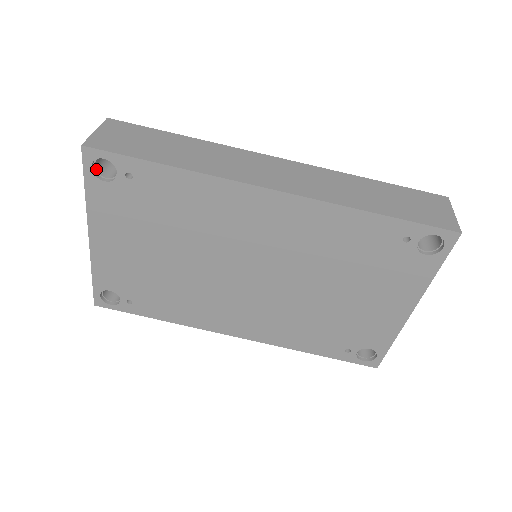
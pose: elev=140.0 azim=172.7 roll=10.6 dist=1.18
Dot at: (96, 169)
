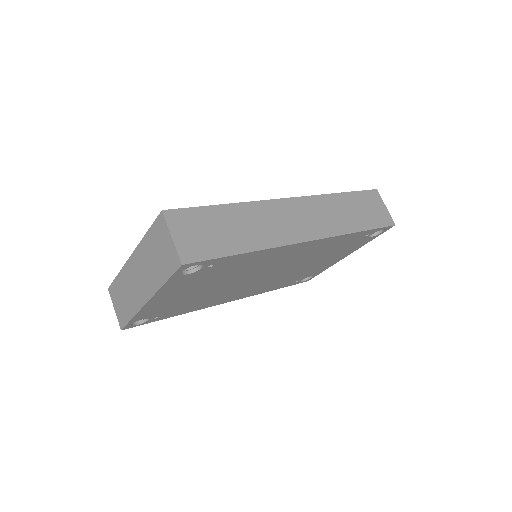
Dot at: occluded
